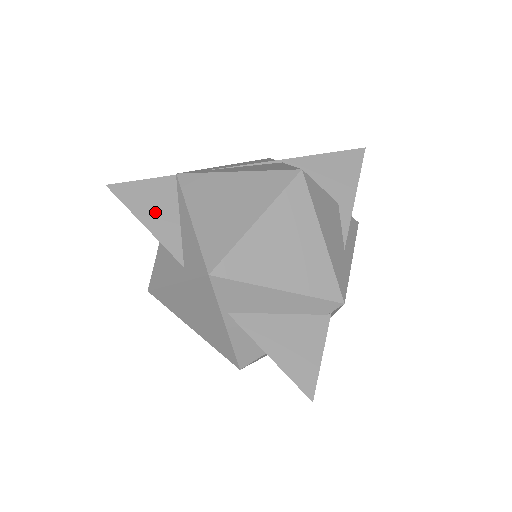
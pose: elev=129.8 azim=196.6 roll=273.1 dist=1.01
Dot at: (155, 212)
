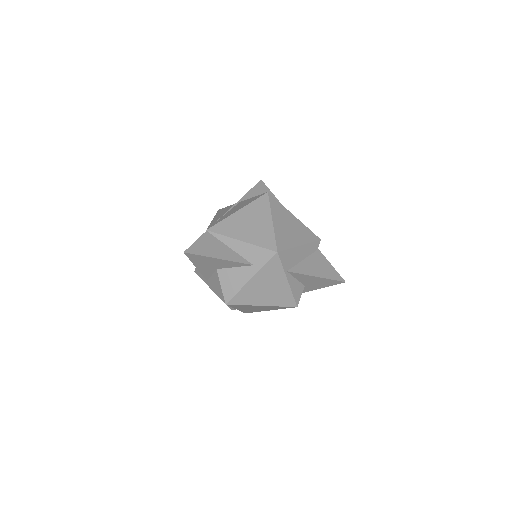
Dot at: (217, 251)
